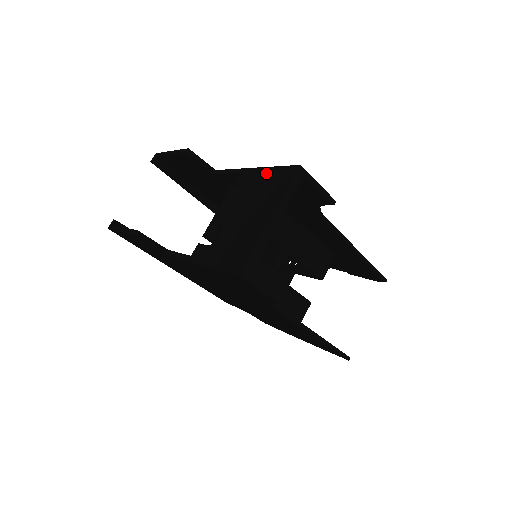
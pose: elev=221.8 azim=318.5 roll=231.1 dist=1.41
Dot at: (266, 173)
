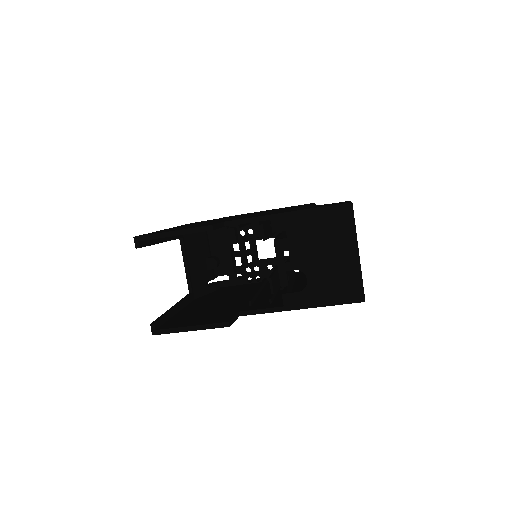
Dot at: (314, 215)
